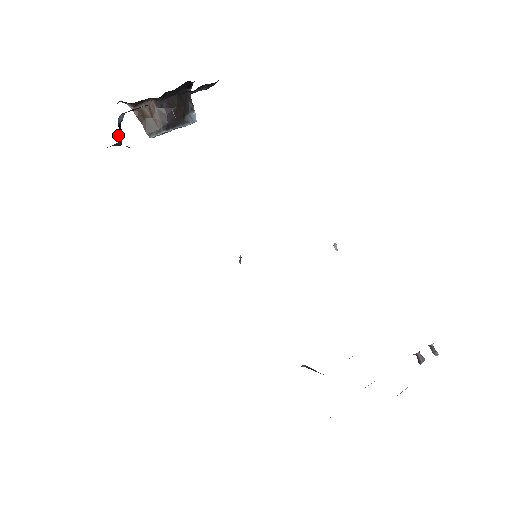
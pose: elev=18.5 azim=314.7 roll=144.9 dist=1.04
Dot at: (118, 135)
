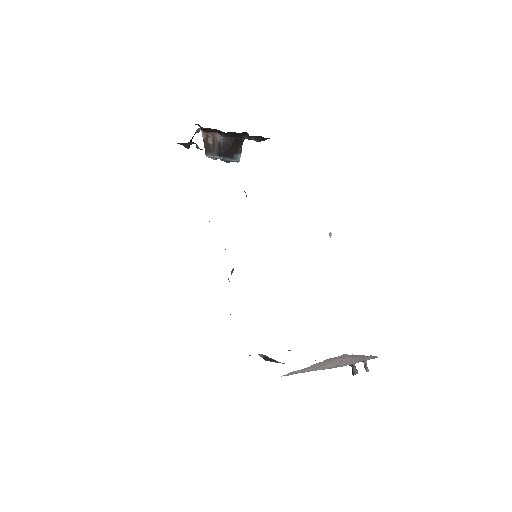
Dot at: (190, 141)
